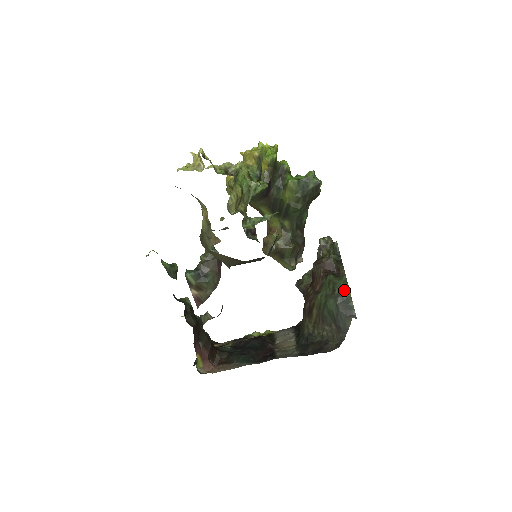
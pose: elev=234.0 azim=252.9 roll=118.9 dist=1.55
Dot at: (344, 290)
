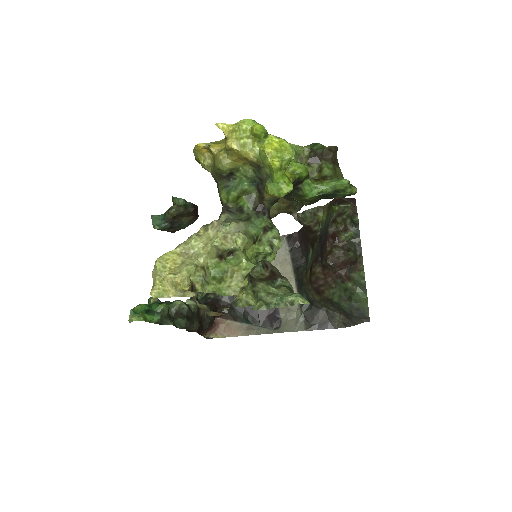
Dot at: (362, 302)
